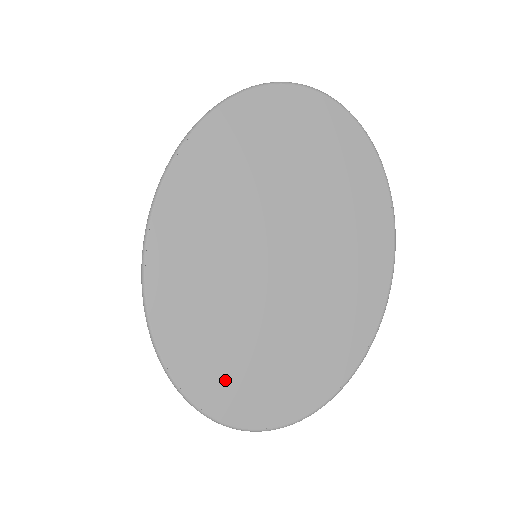
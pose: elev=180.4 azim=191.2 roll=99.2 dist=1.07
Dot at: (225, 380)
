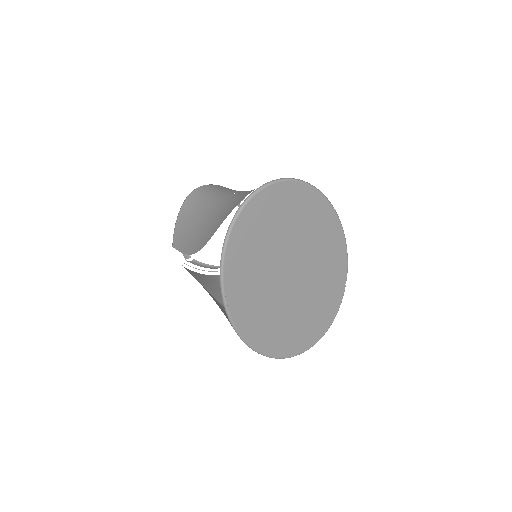
Dot at: (297, 339)
